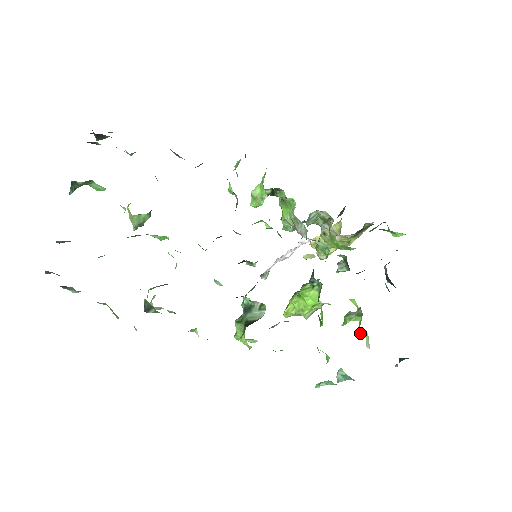
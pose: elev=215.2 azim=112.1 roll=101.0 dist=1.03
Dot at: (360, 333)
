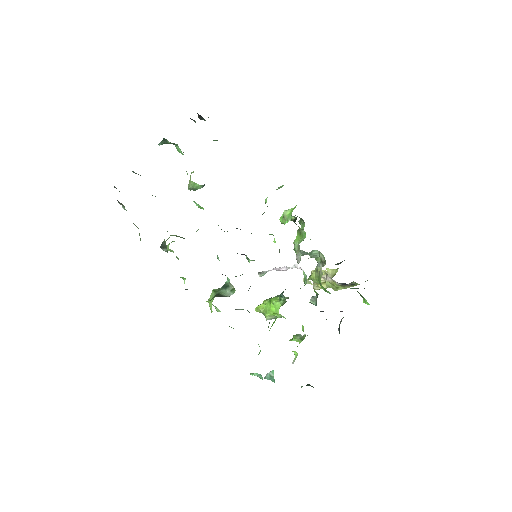
Dot at: (293, 351)
